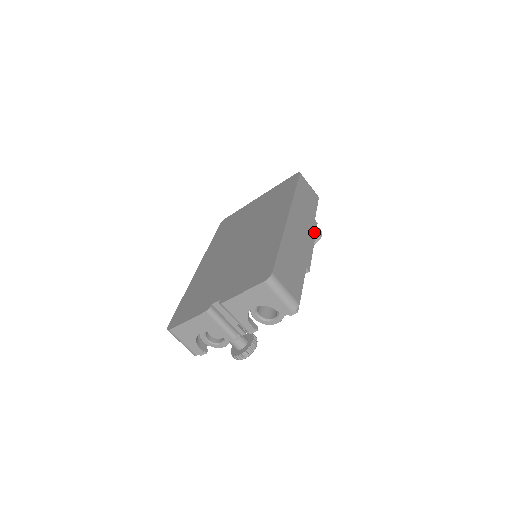
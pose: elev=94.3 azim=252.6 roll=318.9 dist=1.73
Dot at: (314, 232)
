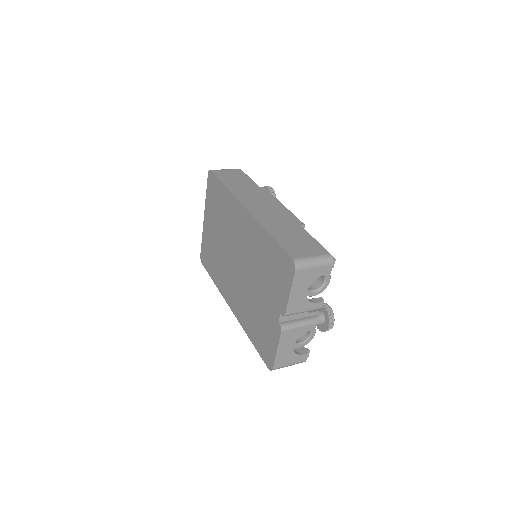
Dot at: (271, 196)
